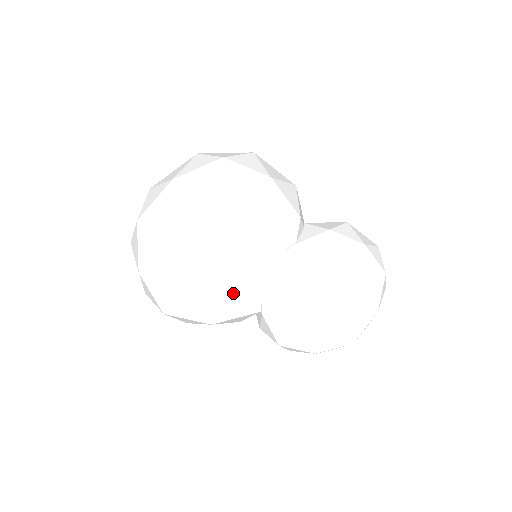
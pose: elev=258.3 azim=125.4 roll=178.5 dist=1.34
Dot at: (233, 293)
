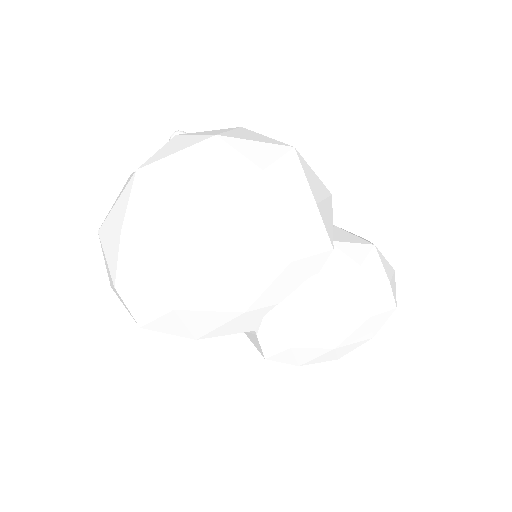
Dot at: (231, 317)
